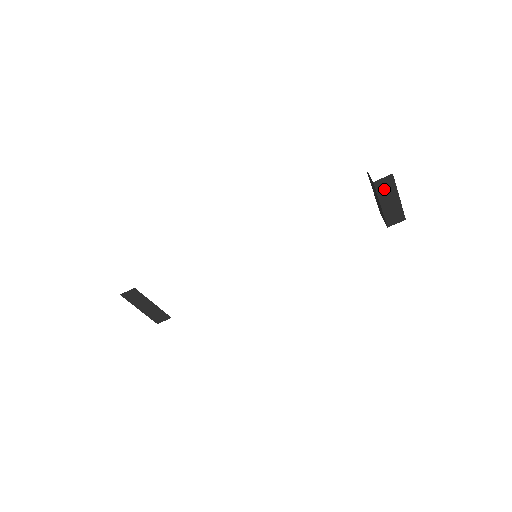
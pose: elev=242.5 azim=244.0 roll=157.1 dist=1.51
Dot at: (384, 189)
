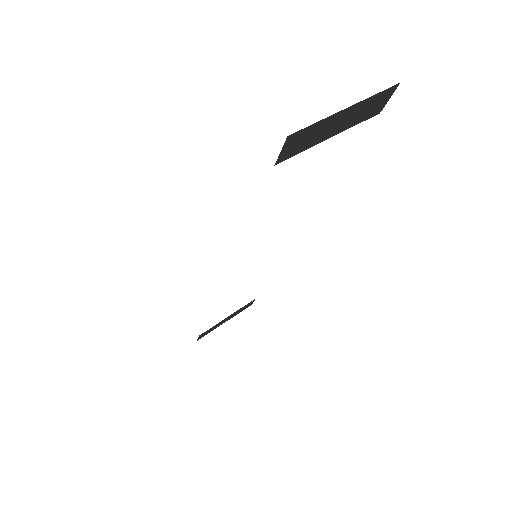
Dot at: (304, 141)
